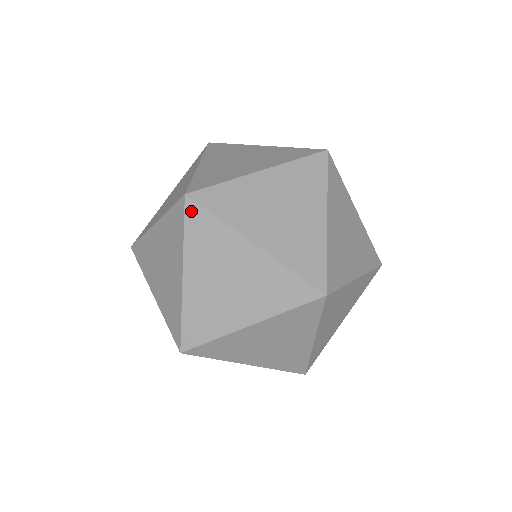
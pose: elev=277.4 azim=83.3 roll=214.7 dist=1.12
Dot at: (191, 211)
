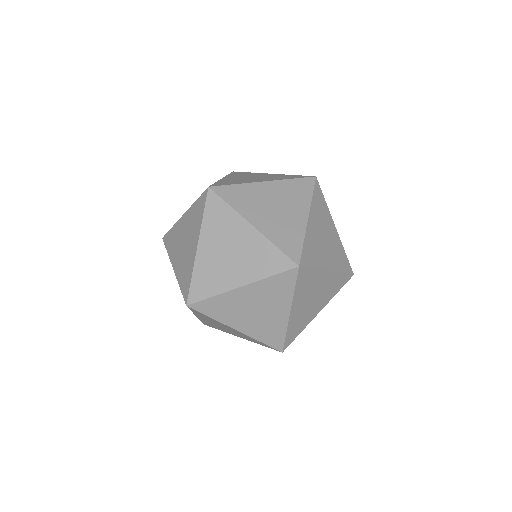
Dot at: (211, 199)
